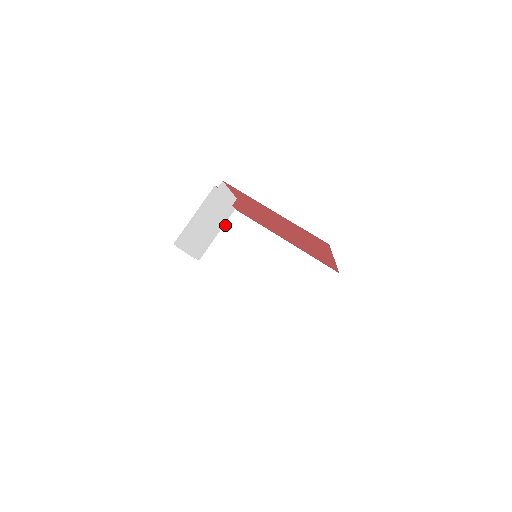
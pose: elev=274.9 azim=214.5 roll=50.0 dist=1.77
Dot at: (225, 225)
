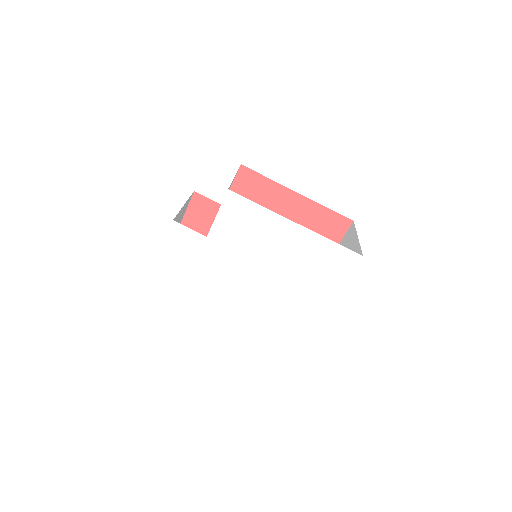
Dot at: occluded
